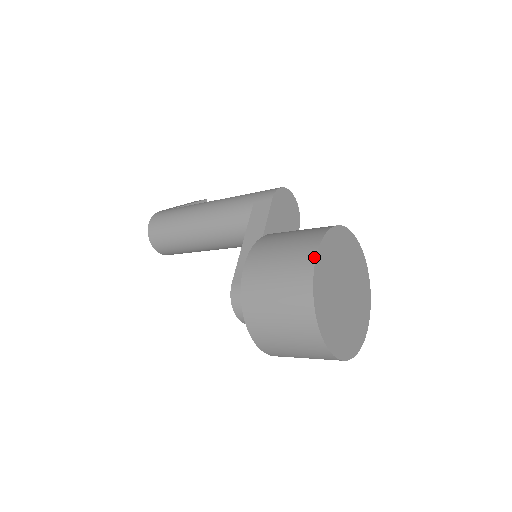
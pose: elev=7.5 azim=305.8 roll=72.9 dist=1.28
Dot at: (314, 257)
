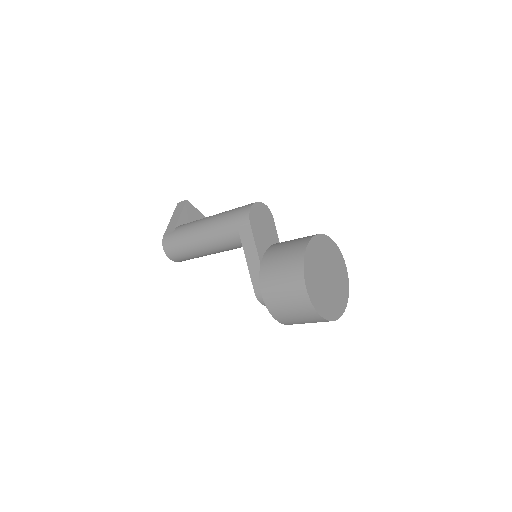
Dot at: (304, 286)
